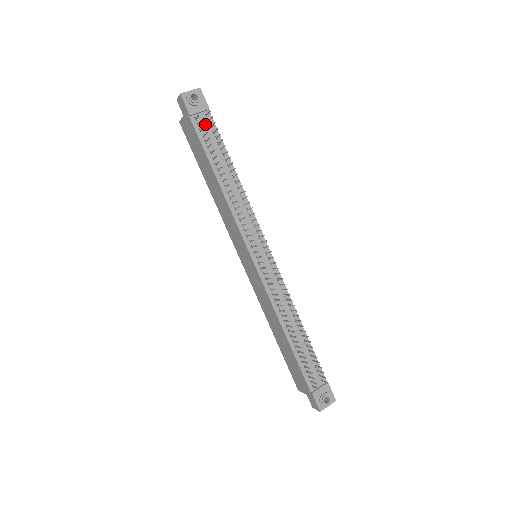
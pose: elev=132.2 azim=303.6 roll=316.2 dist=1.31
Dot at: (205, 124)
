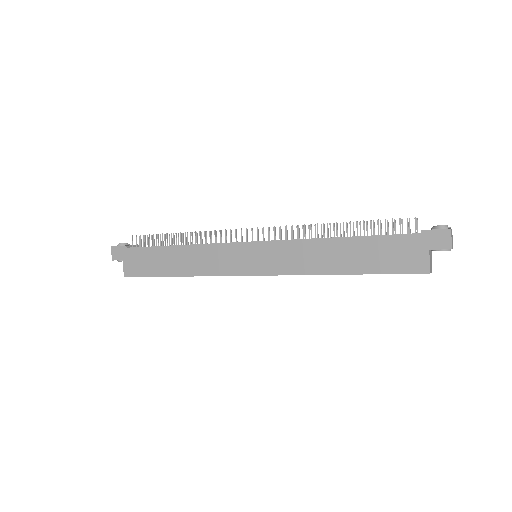
Dot at: occluded
